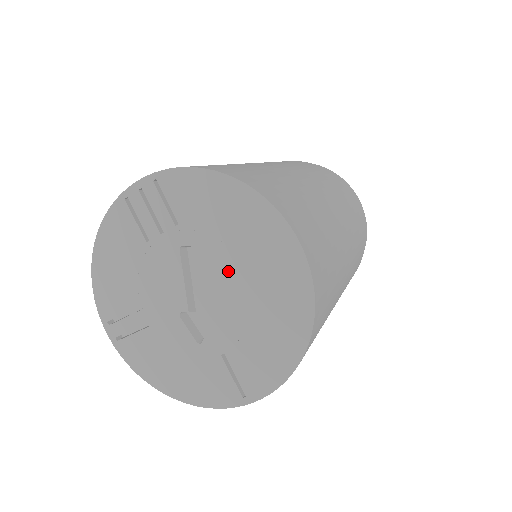
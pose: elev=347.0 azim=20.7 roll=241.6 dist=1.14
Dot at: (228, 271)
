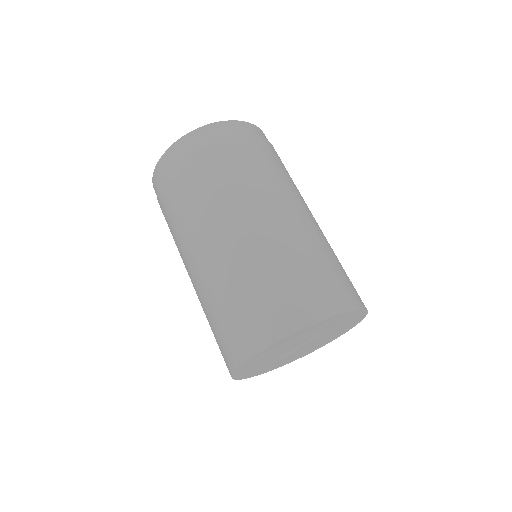
Dot at: (323, 338)
